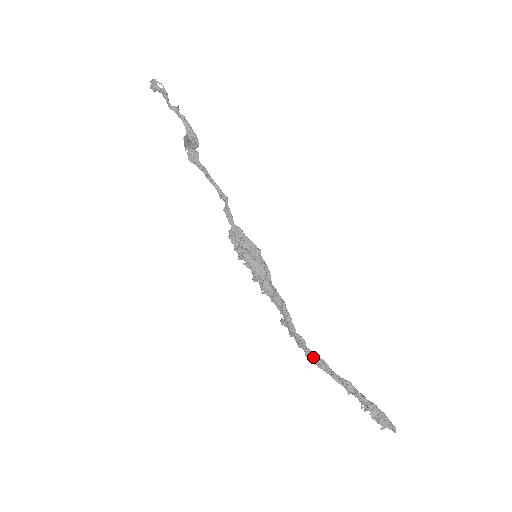
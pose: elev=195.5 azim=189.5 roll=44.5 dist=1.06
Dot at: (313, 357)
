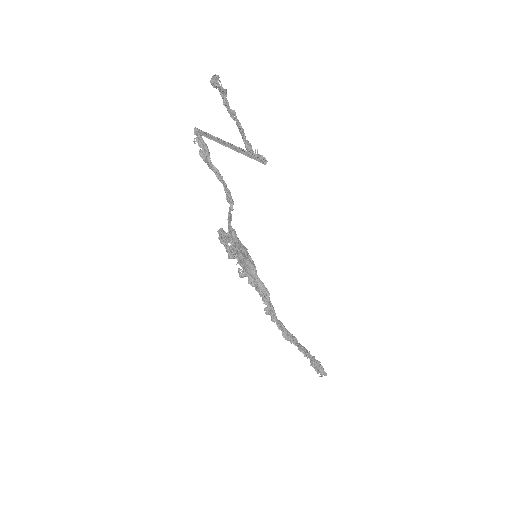
Dot at: (290, 335)
